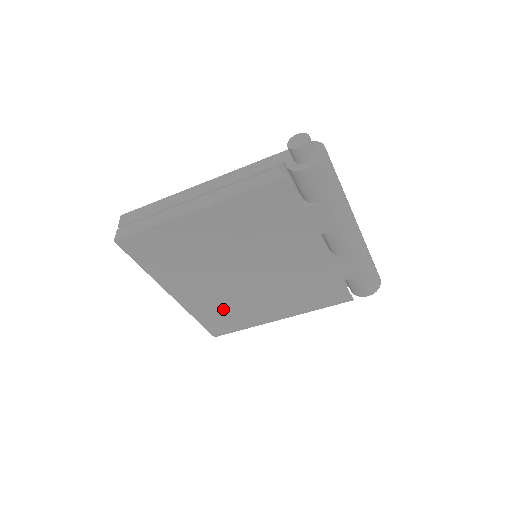
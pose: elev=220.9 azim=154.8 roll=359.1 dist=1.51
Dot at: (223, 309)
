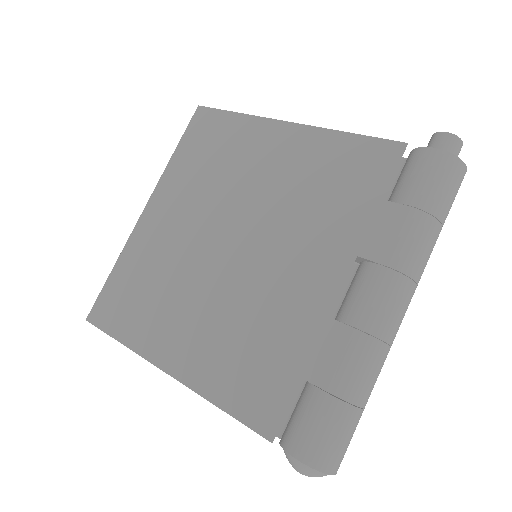
Dot at: (148, 280)
